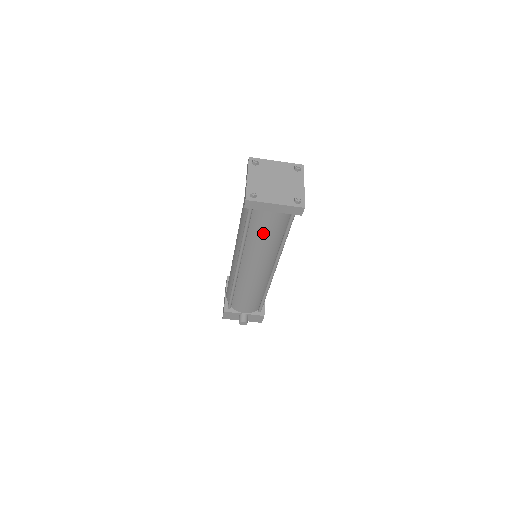
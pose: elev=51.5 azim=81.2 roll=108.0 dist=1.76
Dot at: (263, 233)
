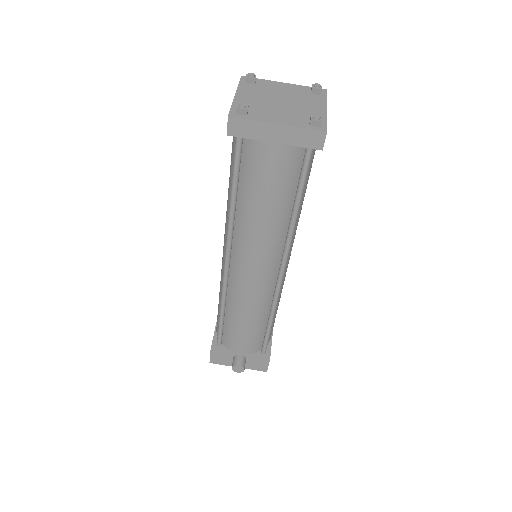
Dot at: (261, 192)
